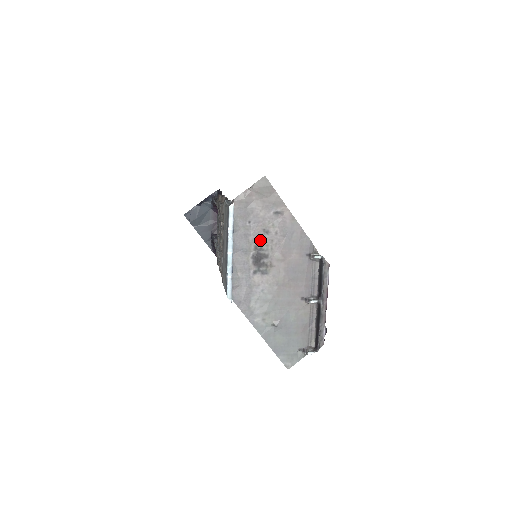
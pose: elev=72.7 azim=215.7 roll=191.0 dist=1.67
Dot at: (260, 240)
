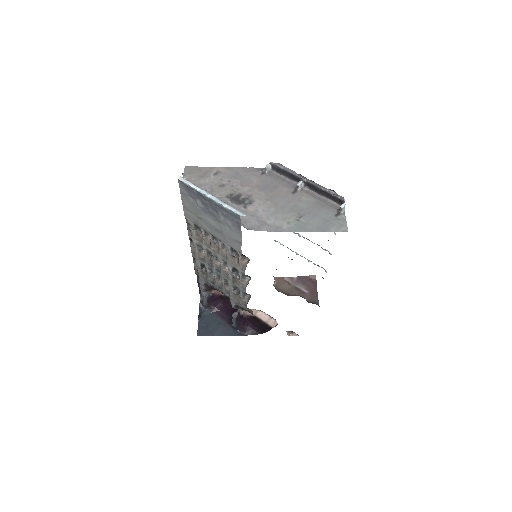
Dot at: (224, 192)
